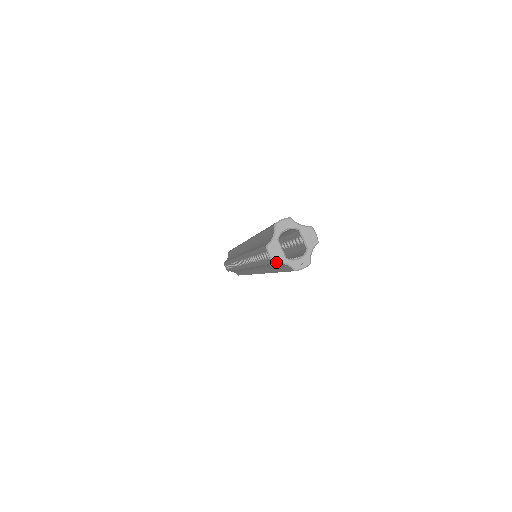
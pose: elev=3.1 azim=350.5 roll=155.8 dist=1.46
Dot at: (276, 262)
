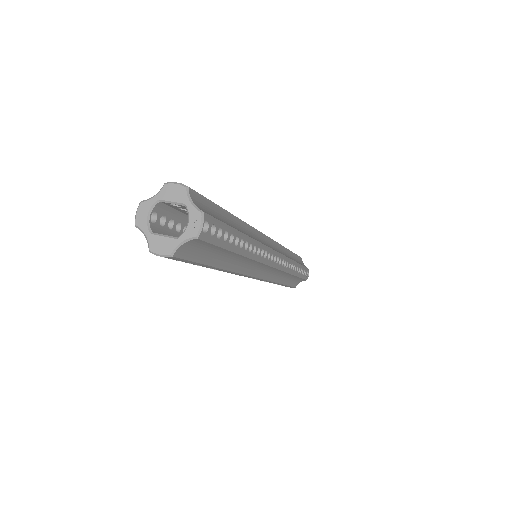
Dot at: (173, 253)
